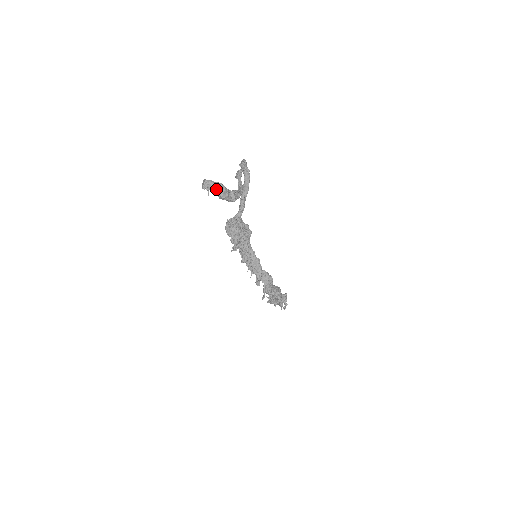
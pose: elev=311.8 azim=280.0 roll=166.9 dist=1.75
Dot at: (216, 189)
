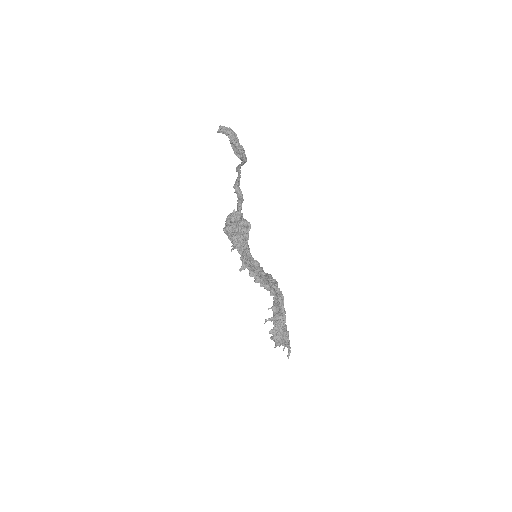
Dot at: (230, 131)
